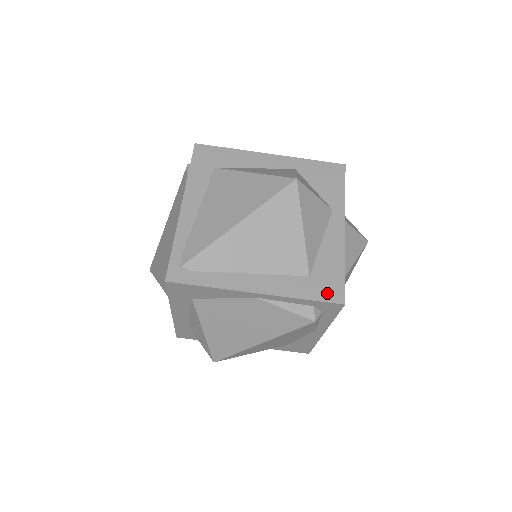
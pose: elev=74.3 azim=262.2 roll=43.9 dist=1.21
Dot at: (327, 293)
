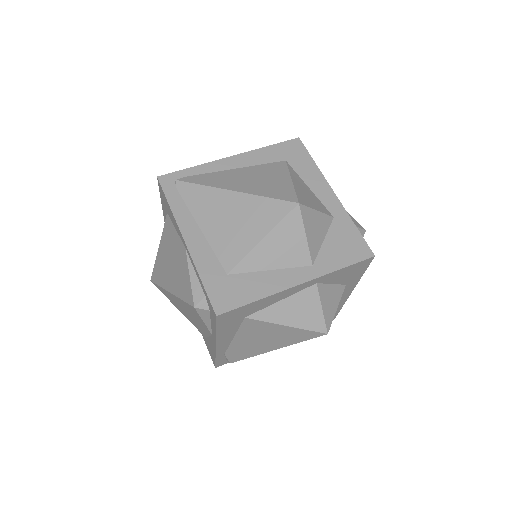
Dot at: (219, 296)
